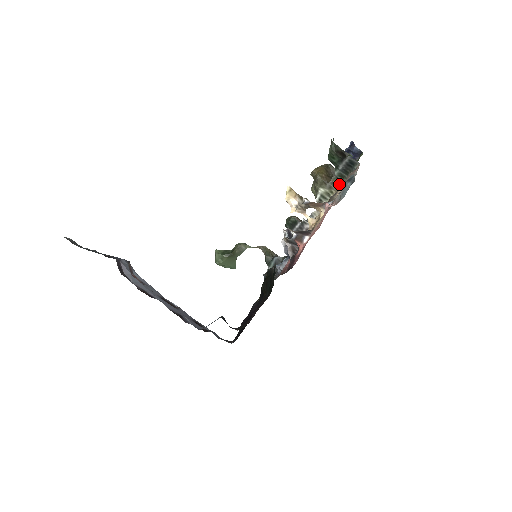
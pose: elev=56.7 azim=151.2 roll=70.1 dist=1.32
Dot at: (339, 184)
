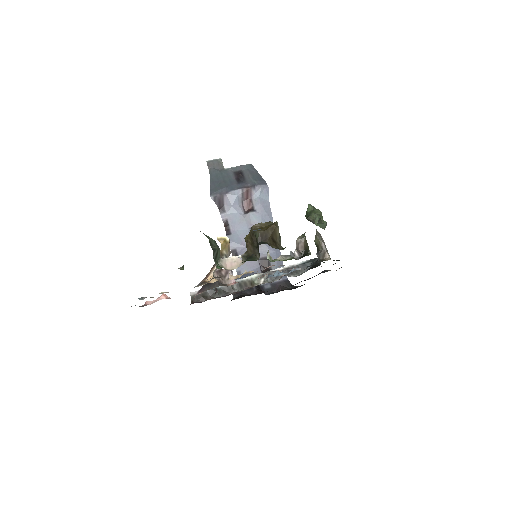
Dot at: (237, 266)
